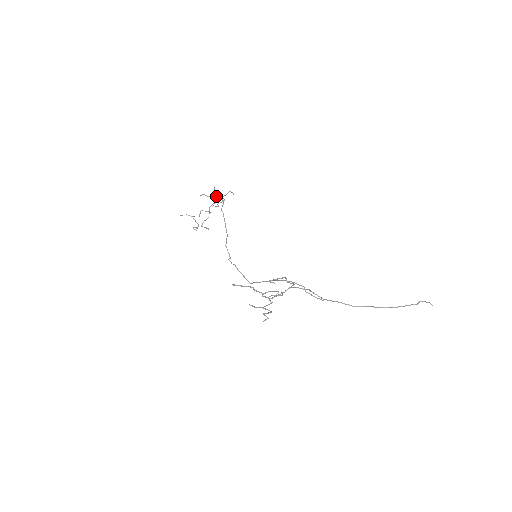
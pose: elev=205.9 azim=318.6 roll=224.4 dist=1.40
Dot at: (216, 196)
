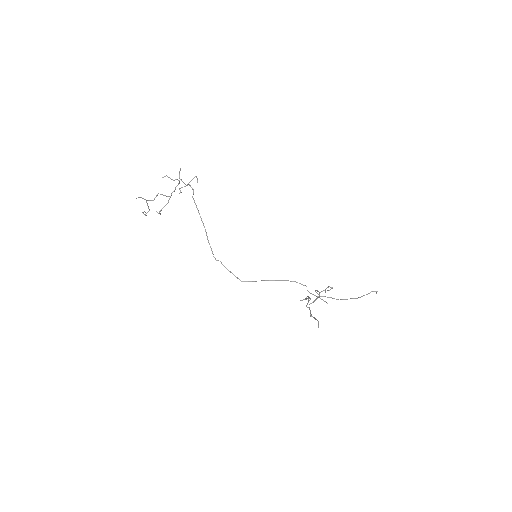
Dot at: occluded
